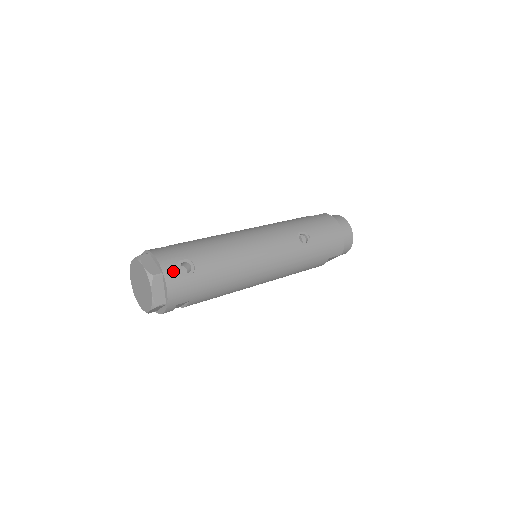
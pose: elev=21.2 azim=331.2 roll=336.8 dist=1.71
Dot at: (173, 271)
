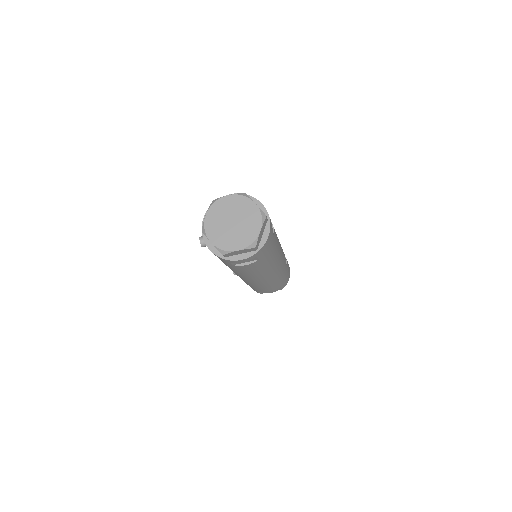
Dot at: occluded
